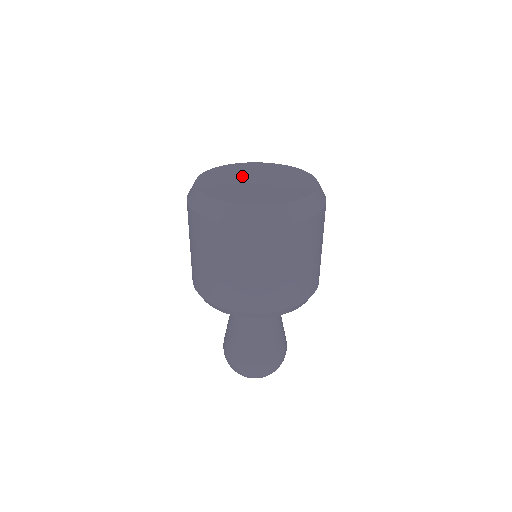
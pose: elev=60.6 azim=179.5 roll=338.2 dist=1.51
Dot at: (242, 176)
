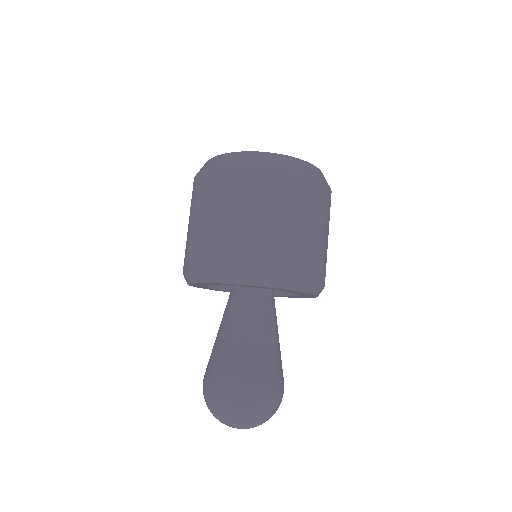
Dot at: occluded
